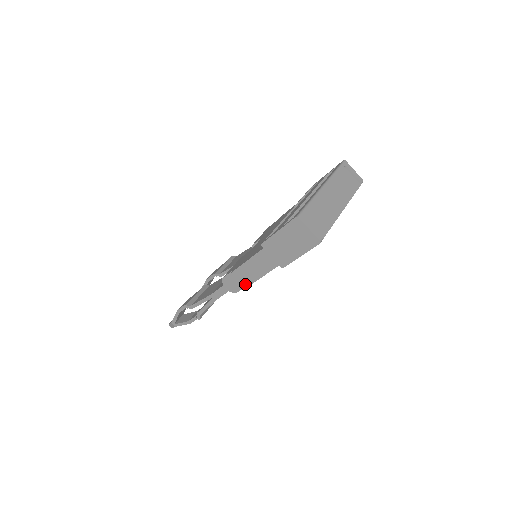
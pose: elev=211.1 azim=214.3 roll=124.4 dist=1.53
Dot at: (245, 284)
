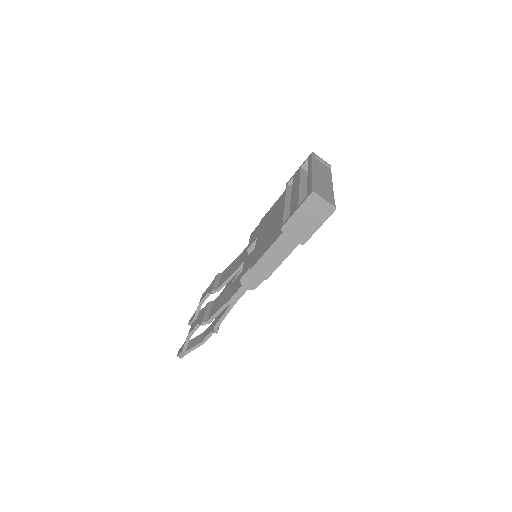
Dot at: (267, 274)
